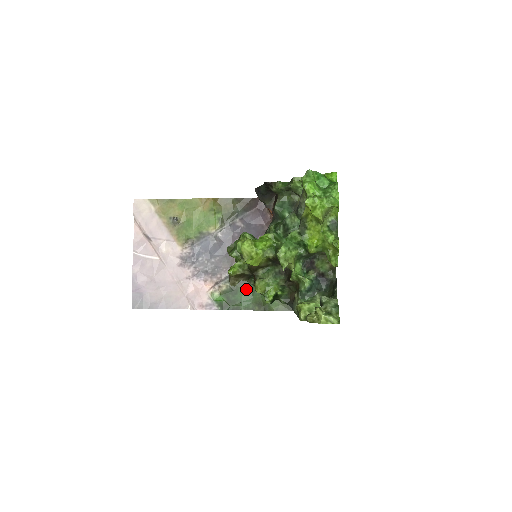
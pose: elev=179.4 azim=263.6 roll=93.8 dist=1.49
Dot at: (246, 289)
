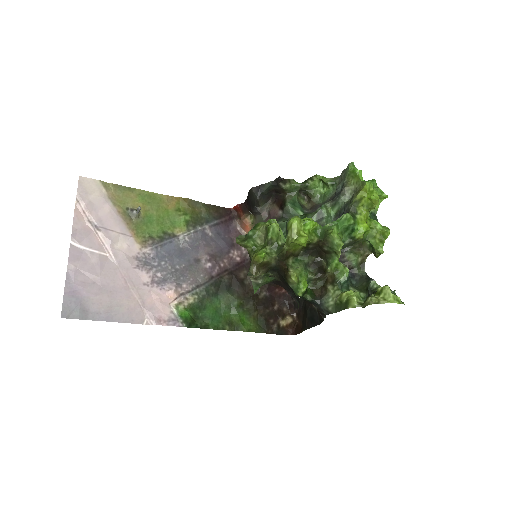
Dot at: (215, 305)
